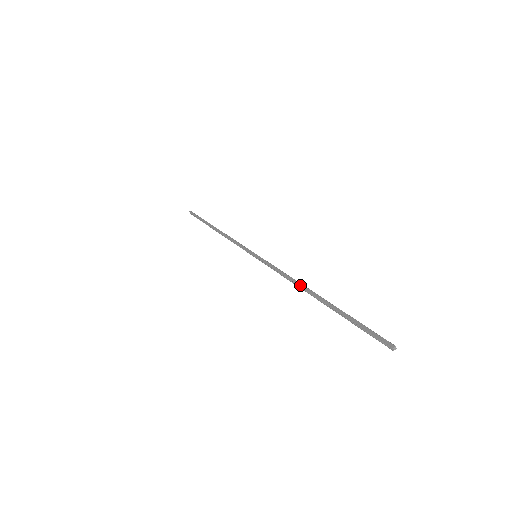
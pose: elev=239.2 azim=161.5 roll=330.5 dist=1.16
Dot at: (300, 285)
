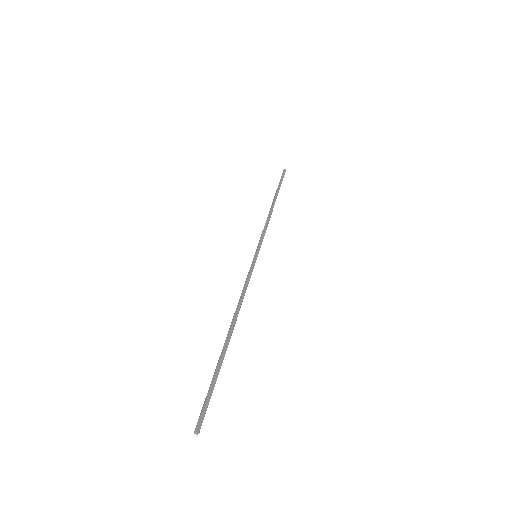
Dot at: (237, 313)
